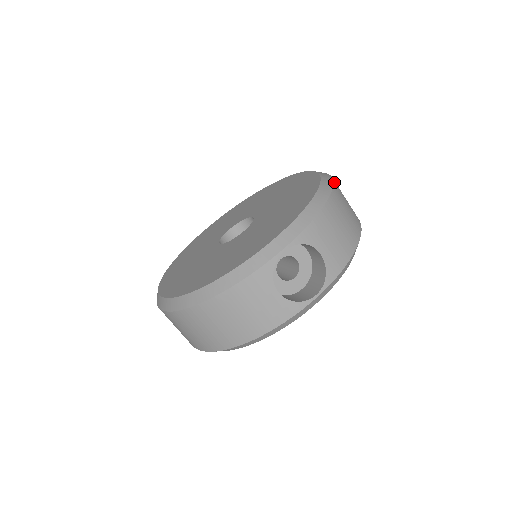
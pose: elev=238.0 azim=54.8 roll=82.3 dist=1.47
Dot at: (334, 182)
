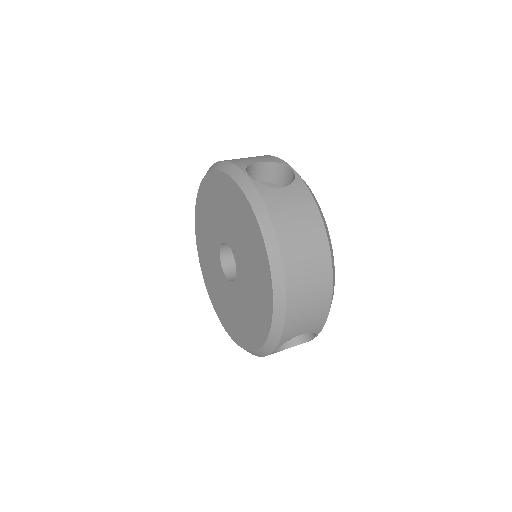
Dot at: (284, 266)
